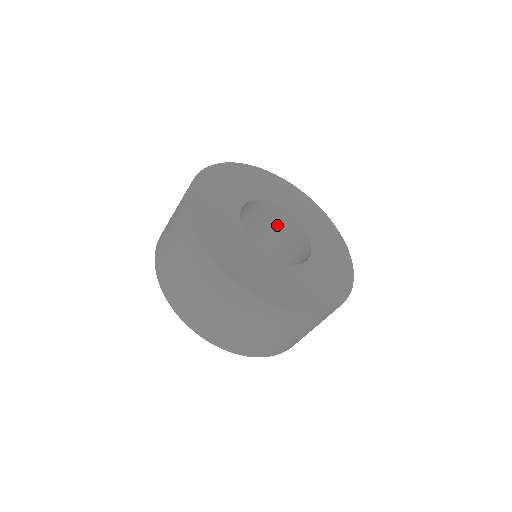
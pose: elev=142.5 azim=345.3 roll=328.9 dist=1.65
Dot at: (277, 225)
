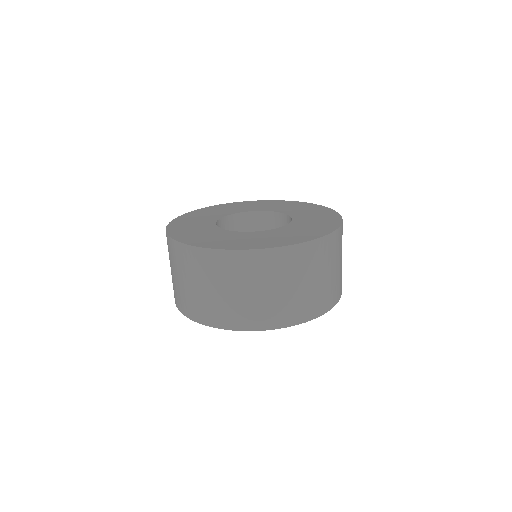
Dot at: occluded
